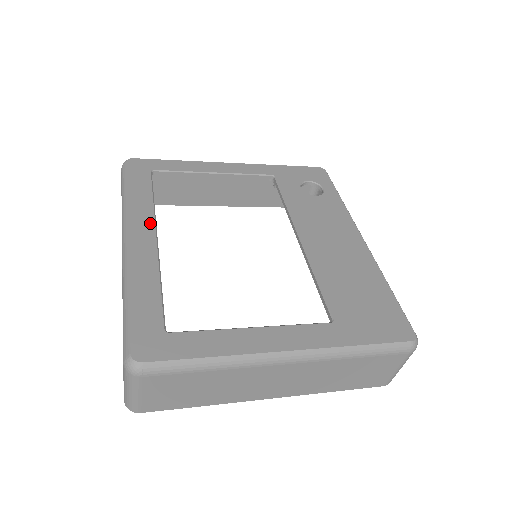
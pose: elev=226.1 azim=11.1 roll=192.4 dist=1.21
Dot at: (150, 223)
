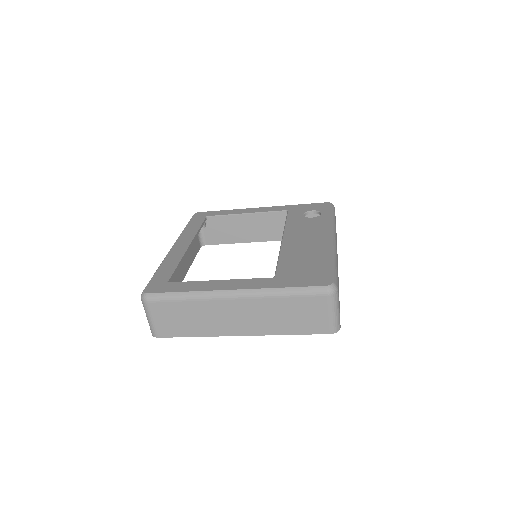
Dot at: (189, 239)
